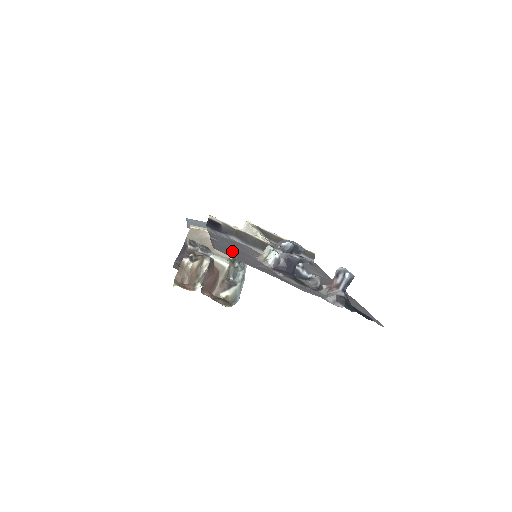
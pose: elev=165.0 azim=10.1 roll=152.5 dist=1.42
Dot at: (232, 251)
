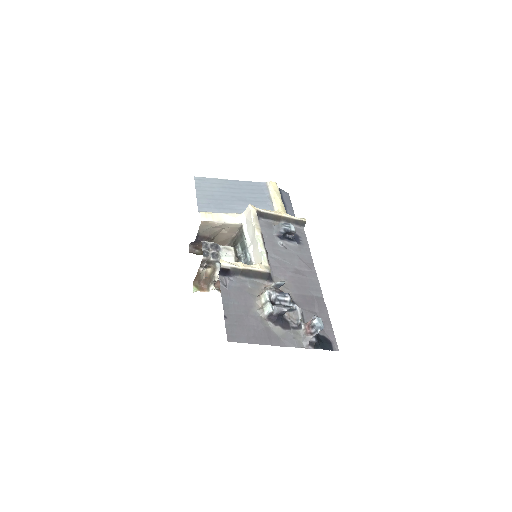
Dot at: (239, 321)
